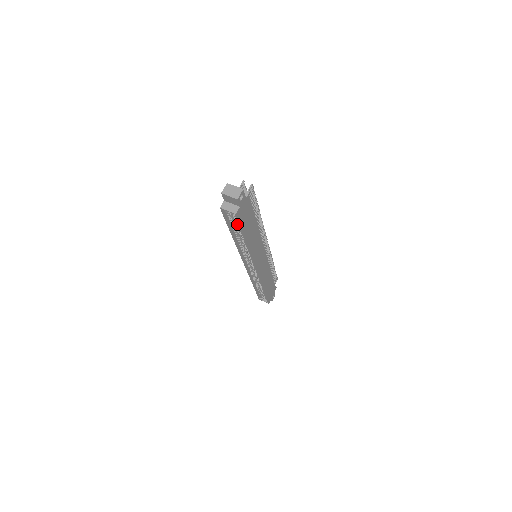
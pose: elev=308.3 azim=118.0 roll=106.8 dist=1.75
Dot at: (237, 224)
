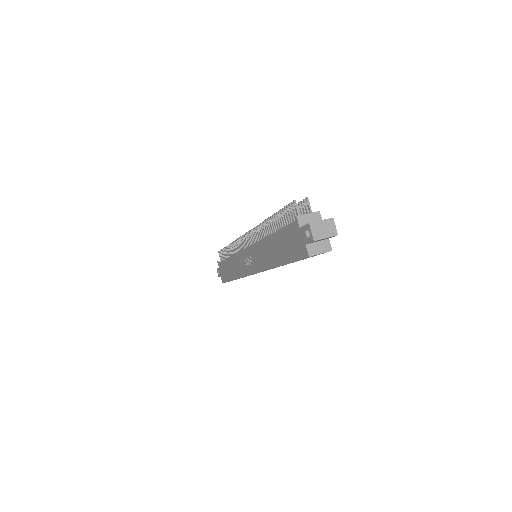
Dot at: occluded
